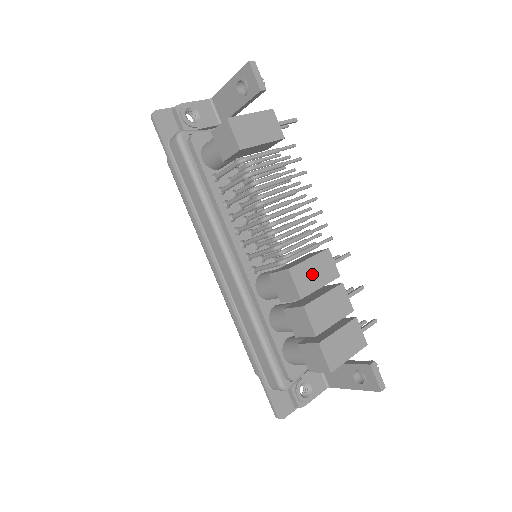
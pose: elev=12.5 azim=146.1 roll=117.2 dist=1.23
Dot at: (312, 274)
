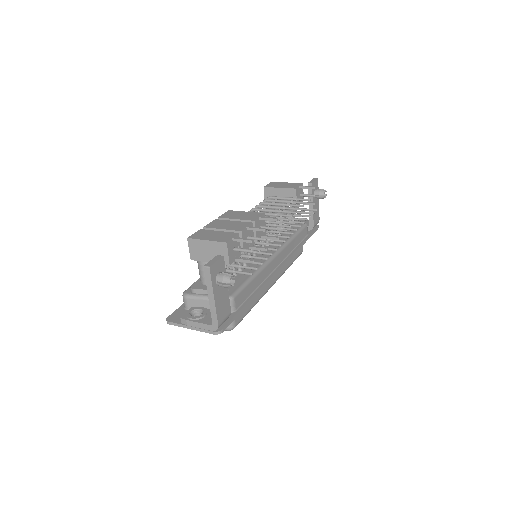
Dot at: (239, 215)
